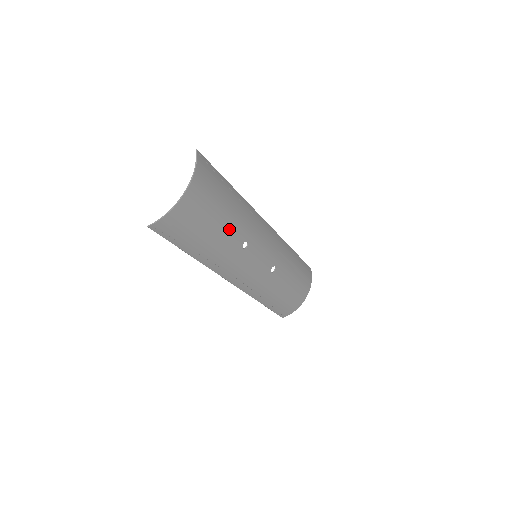
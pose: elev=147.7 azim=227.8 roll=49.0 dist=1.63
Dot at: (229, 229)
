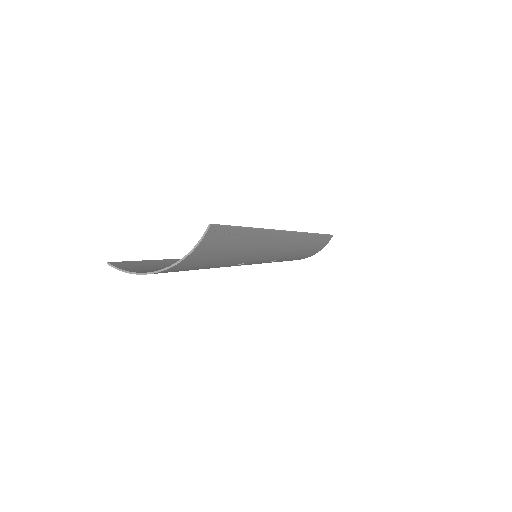
Dot at: (222, 265)
